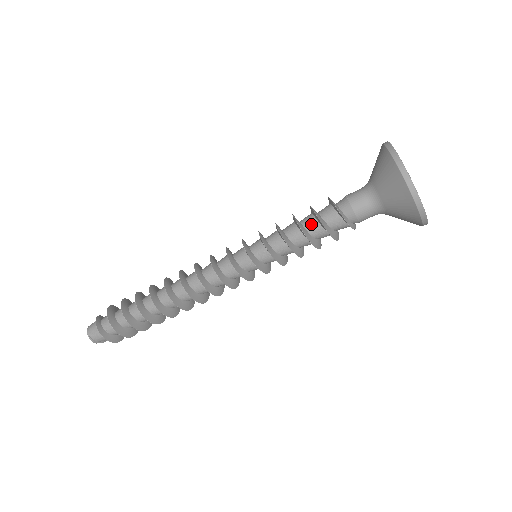
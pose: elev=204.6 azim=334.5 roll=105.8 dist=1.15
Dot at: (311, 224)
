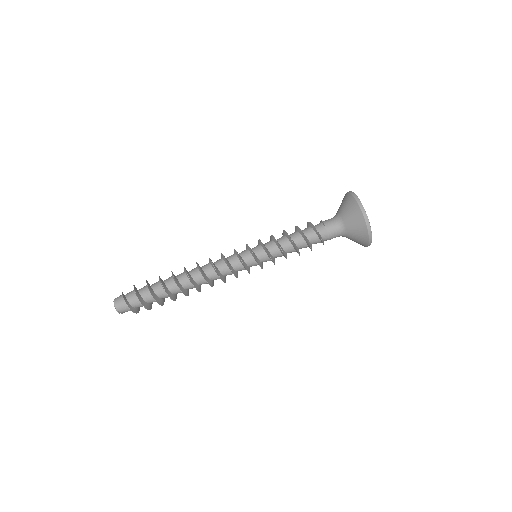
Dot at: (301, 243)
